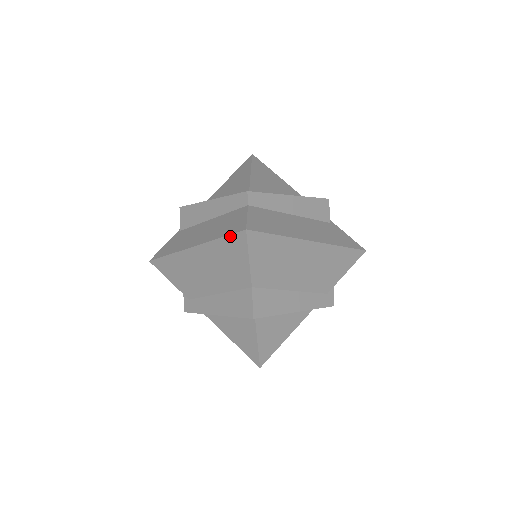
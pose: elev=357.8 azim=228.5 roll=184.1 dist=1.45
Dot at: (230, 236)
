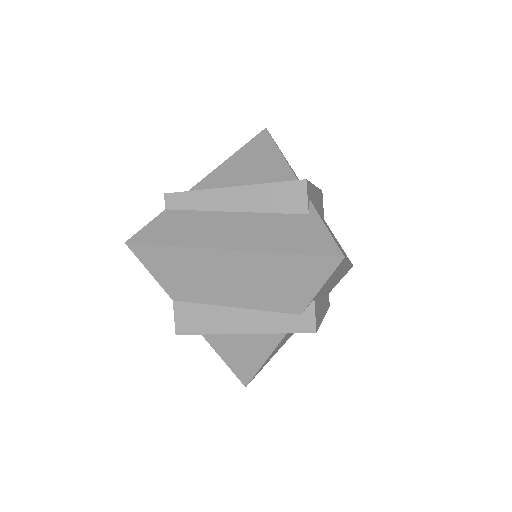
Dot at: occluded
